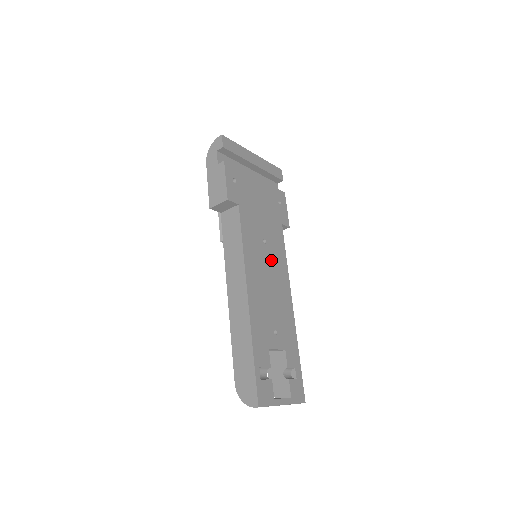
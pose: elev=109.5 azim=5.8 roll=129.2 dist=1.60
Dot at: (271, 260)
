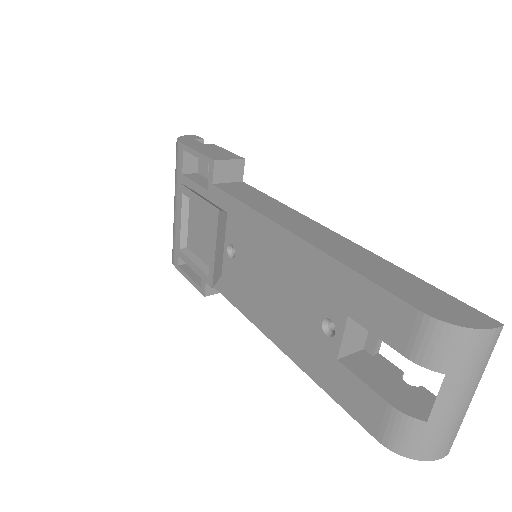
Dot at: occluded
